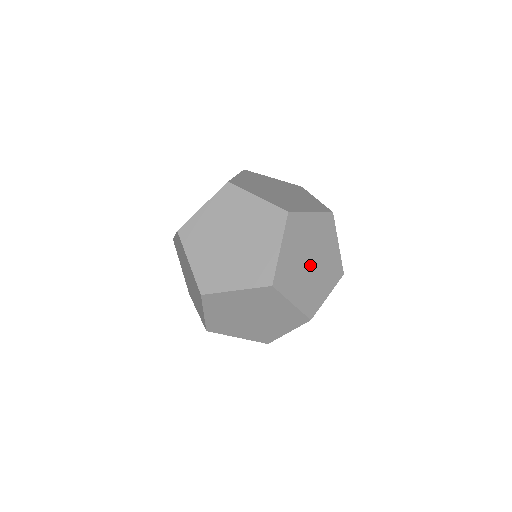
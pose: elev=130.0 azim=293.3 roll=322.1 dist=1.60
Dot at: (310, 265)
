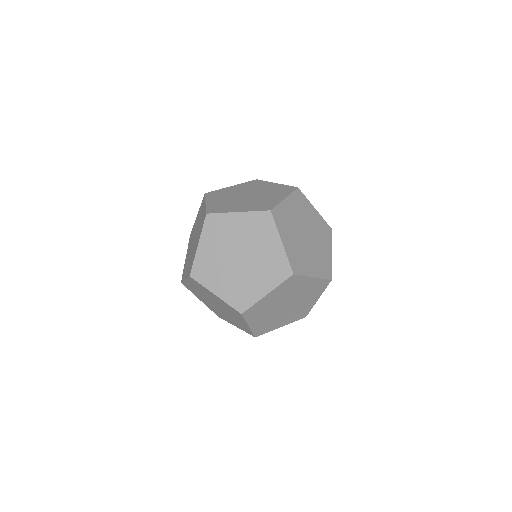
Dot at: (307, 240)
